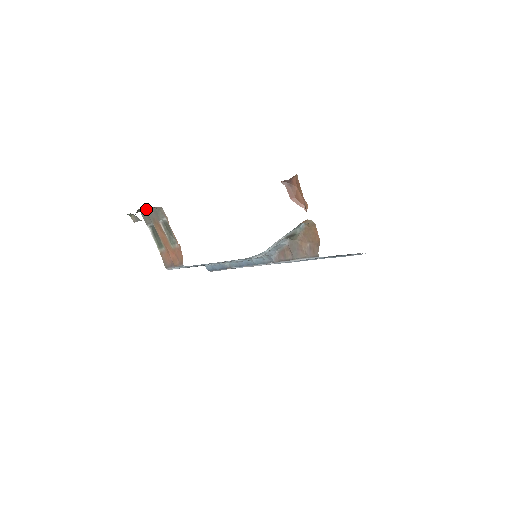
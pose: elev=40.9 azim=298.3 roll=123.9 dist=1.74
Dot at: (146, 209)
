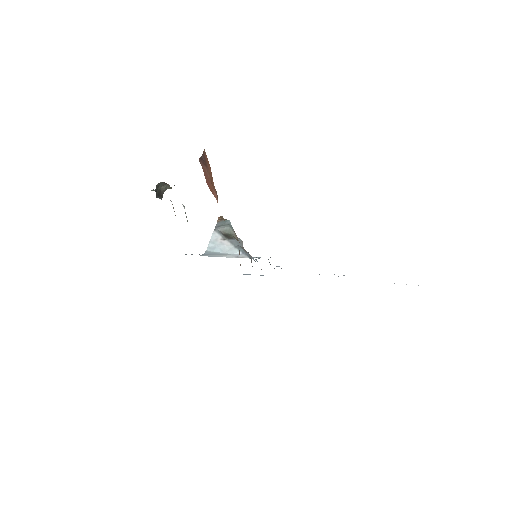
Dot at: occluded
